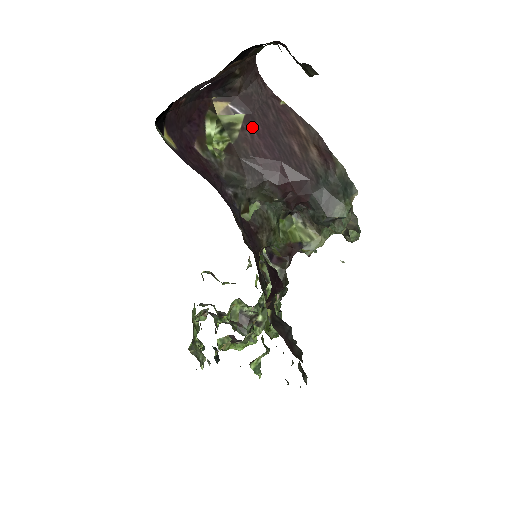
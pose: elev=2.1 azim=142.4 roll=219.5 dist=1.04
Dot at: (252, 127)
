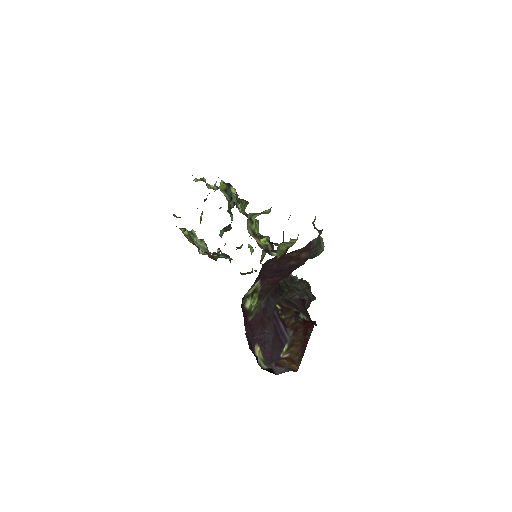
Dot at: (266, 279)
